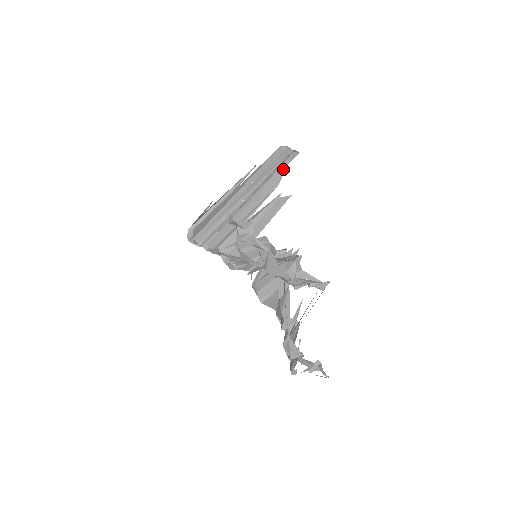
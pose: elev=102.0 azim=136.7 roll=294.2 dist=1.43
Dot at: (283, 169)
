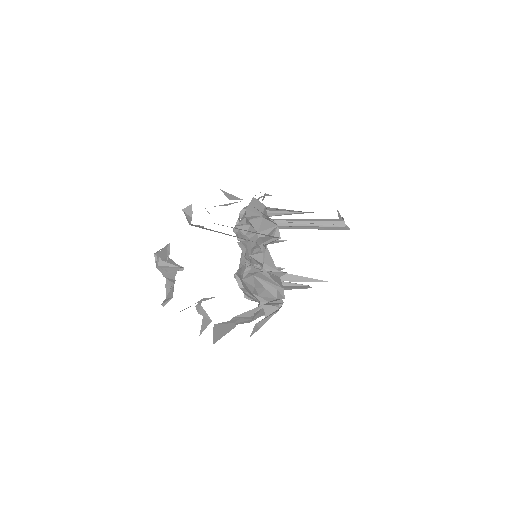
Dot at: occluded
